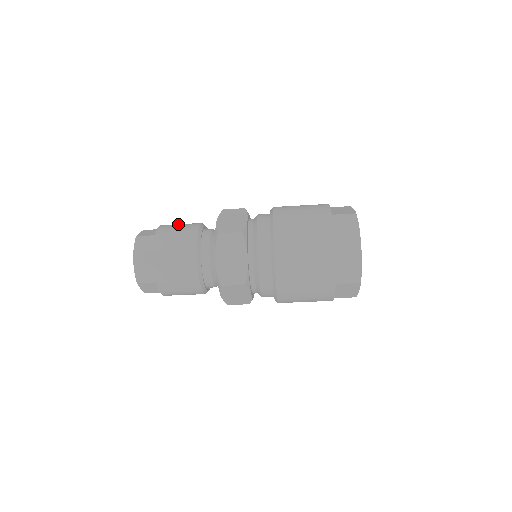
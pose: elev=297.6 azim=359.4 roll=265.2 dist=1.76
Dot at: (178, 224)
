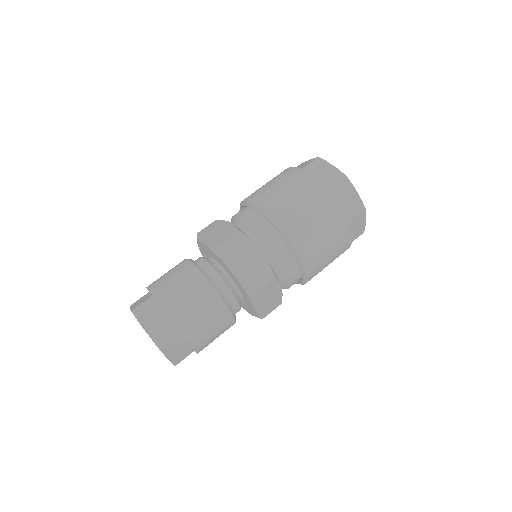
Dot at: (164, 274)
